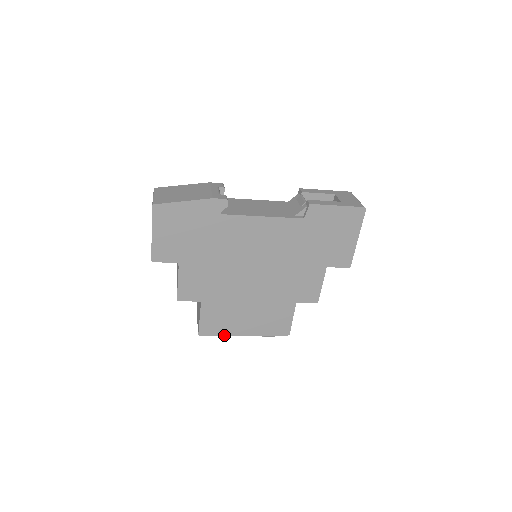
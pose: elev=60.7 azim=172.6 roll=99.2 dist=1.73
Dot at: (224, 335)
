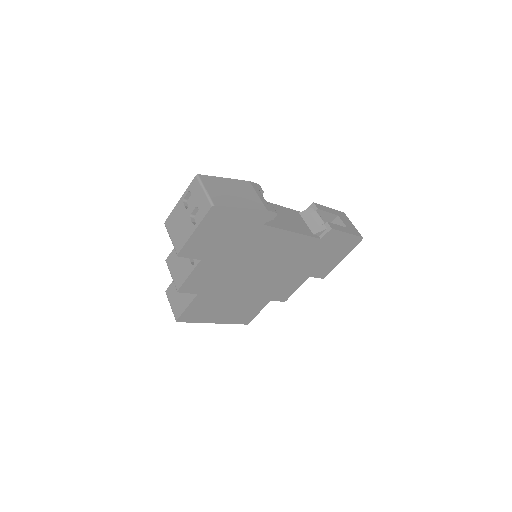
Dot at: (198, 322)
